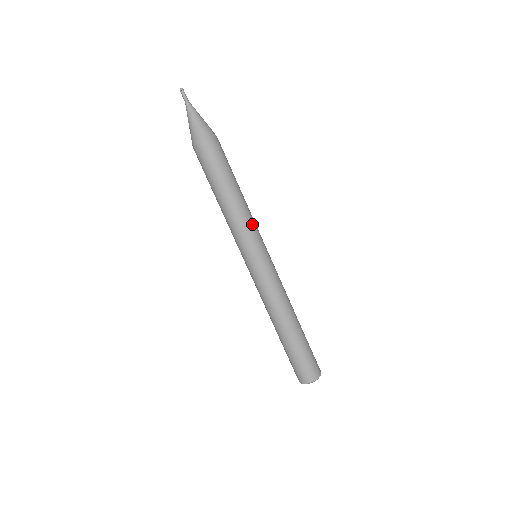
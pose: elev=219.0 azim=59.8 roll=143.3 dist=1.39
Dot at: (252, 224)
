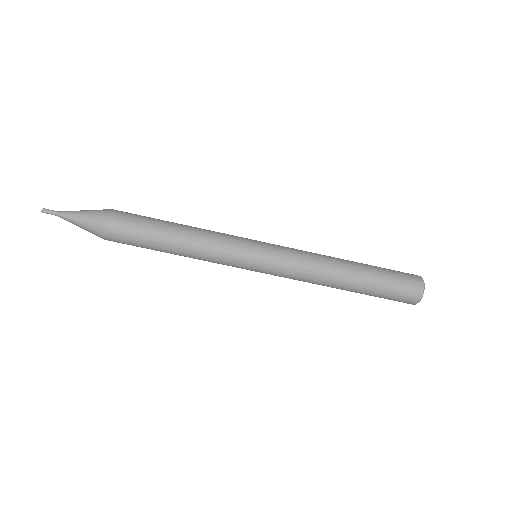
Dot at: (218, 251)
